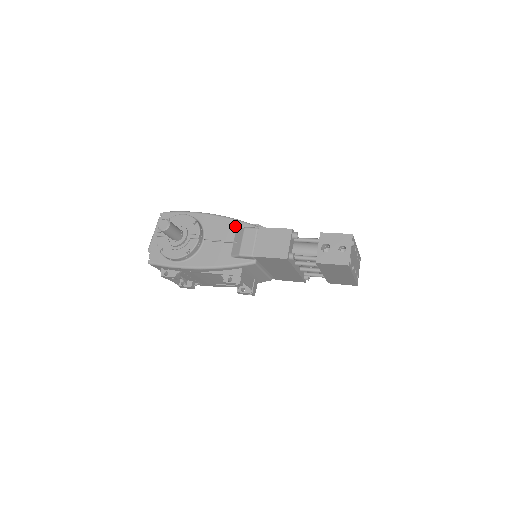
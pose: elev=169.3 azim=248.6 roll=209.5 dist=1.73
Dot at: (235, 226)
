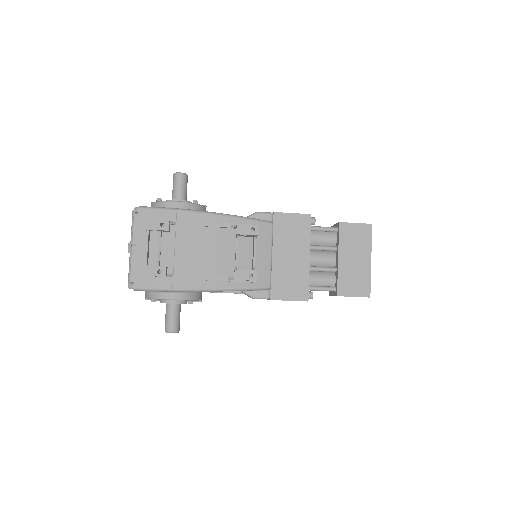
Dot at: occluded
